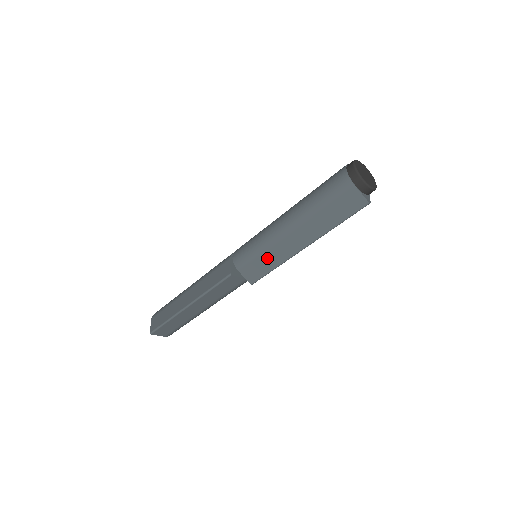
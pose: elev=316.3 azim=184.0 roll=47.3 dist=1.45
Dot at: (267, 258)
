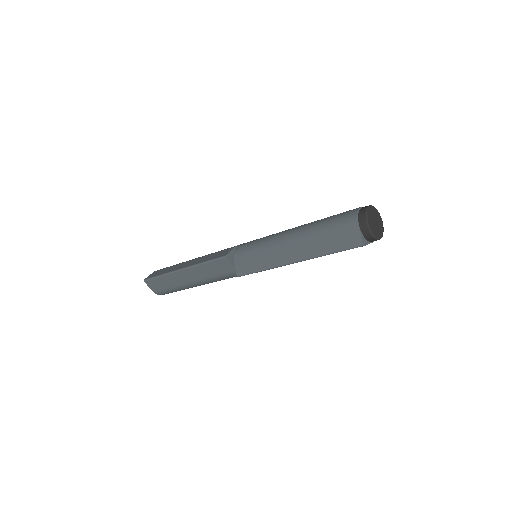
Dot at: (260, 257)
